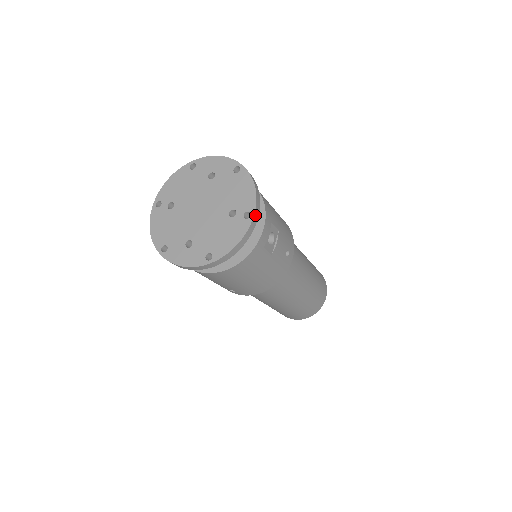
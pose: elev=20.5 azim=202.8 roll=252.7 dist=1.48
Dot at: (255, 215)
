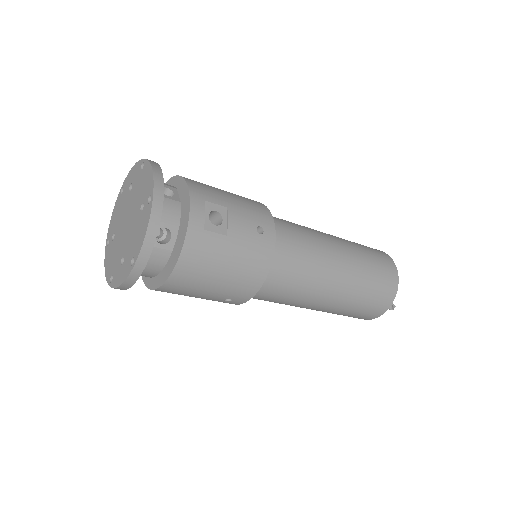
Dot at: (156, 195)
